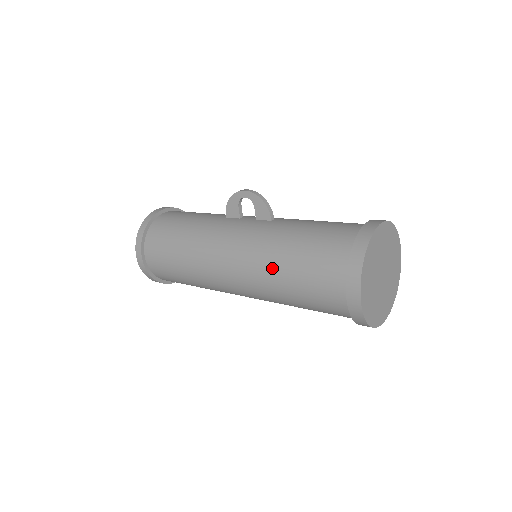
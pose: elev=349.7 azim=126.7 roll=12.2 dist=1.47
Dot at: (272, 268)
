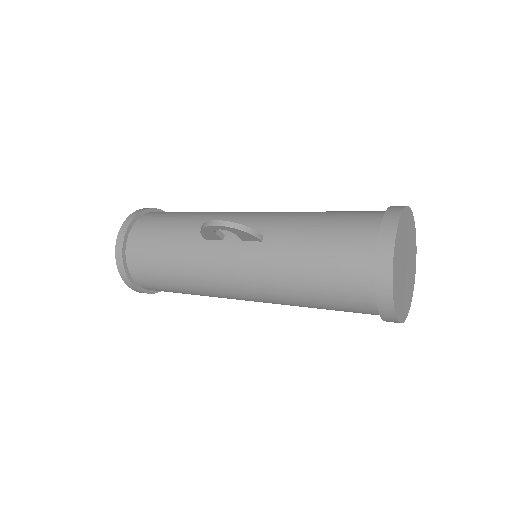
Dot at: (291, 299)
